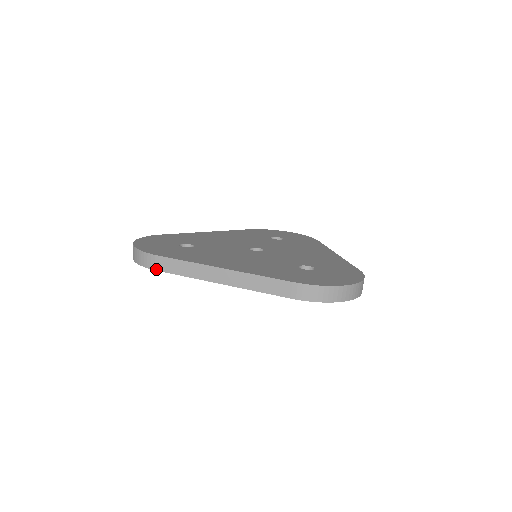
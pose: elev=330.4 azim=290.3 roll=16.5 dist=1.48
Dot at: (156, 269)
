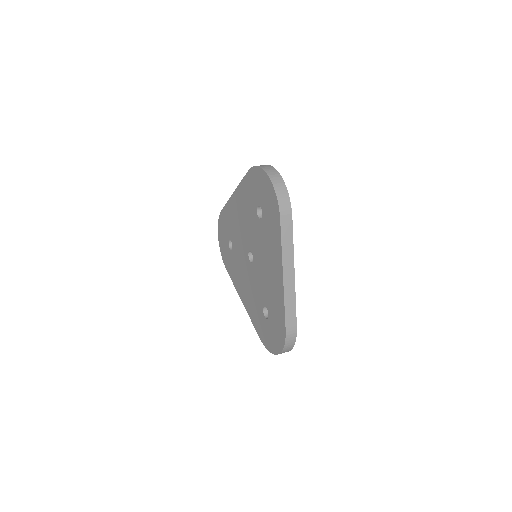
Dot at: occluded
